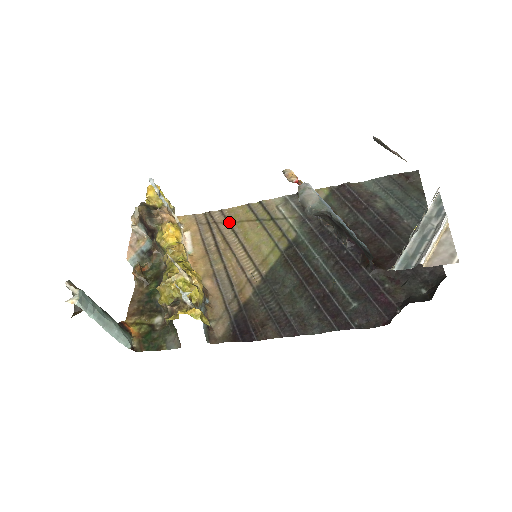
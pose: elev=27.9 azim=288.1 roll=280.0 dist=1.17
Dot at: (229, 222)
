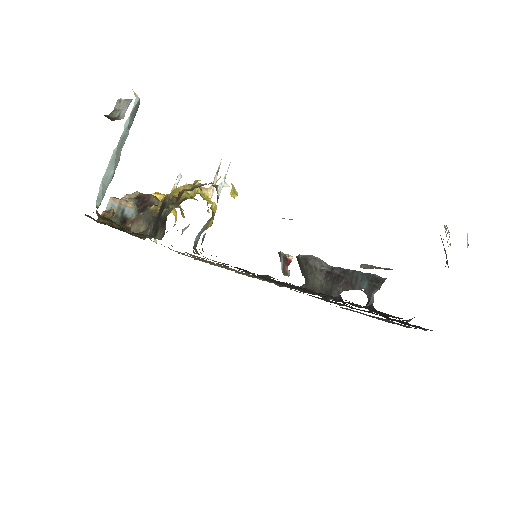
Dot at: occluded
